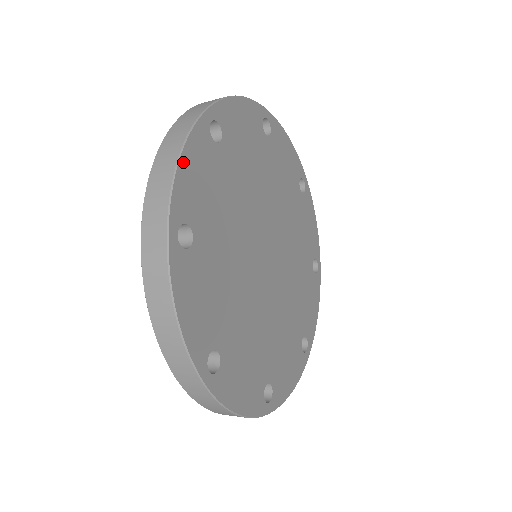
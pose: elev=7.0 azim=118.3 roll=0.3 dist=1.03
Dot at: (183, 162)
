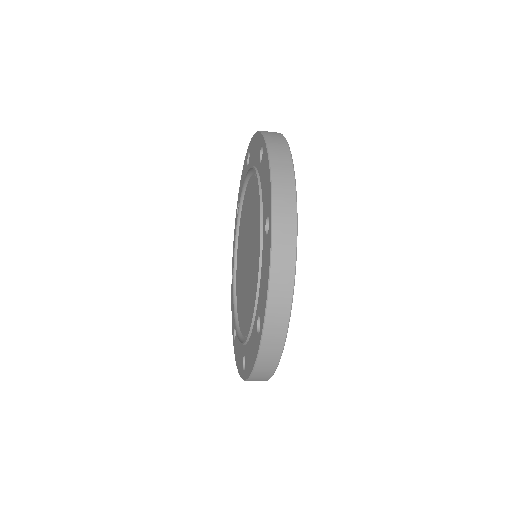
Dot at: (293, 174)
